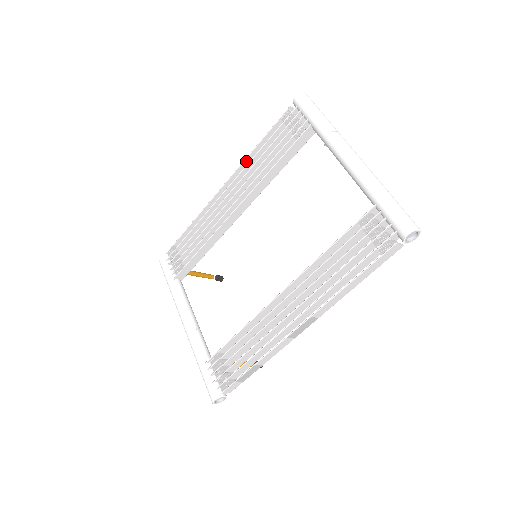
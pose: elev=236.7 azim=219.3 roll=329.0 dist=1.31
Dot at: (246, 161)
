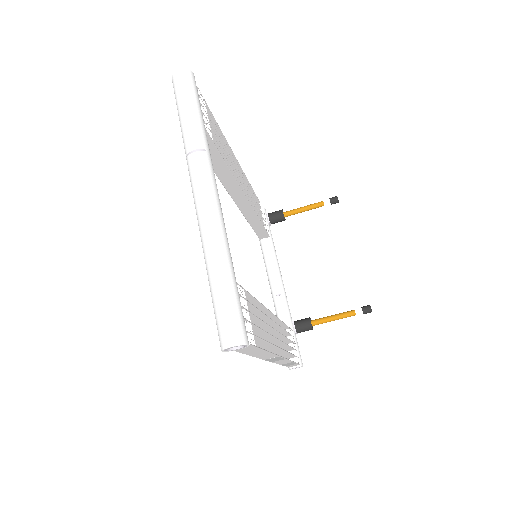
Dot at: occluded
